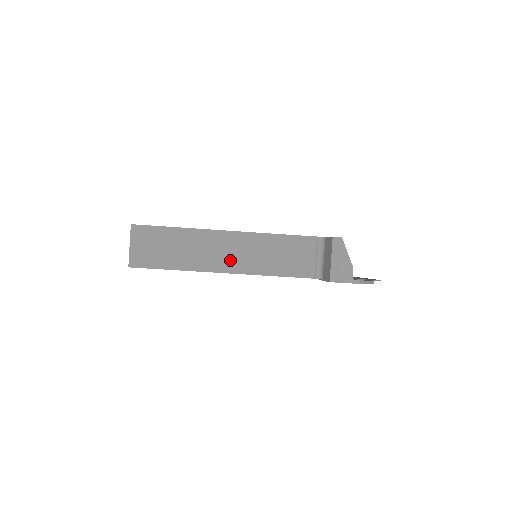
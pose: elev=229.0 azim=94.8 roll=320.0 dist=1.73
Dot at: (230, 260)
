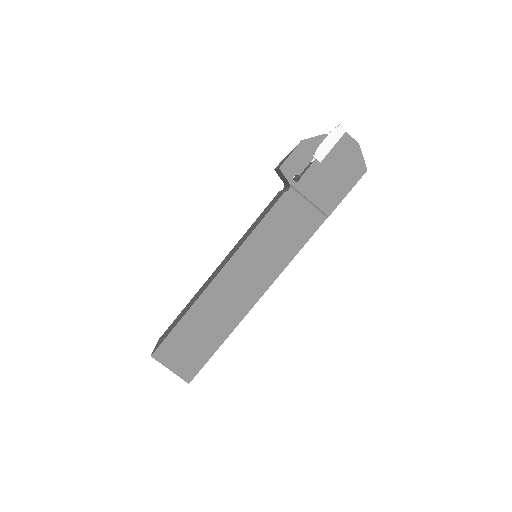
Dot at: (221, 267)
